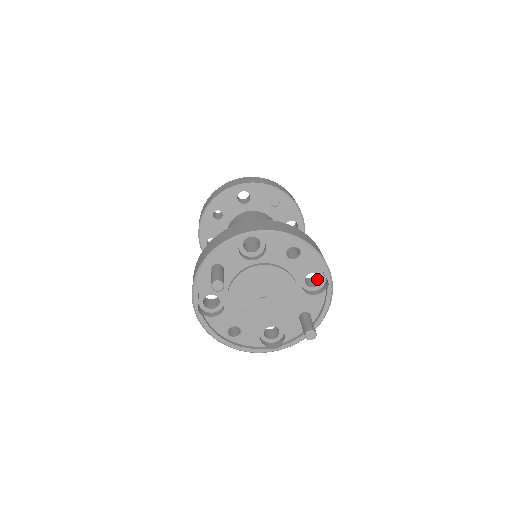
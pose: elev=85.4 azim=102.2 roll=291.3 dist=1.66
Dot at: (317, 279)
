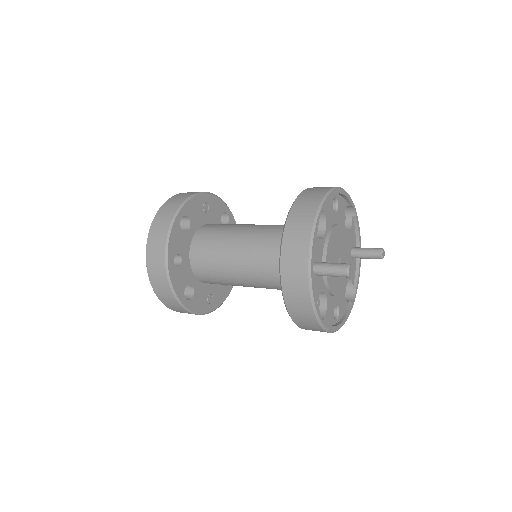
Dot at: occluded
